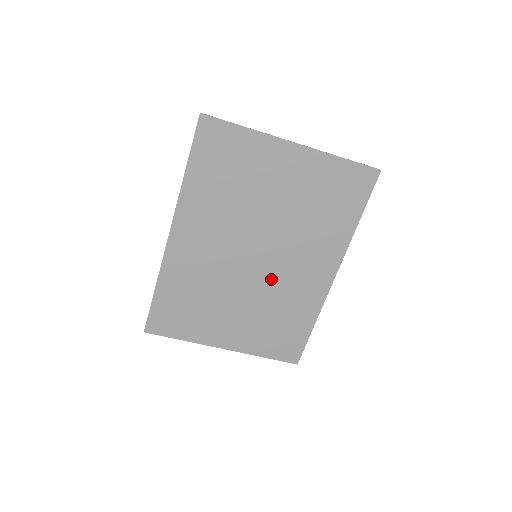
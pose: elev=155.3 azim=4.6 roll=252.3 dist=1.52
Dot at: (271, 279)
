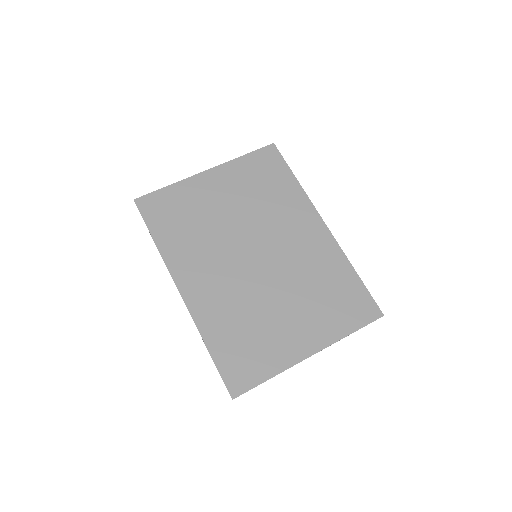
Dot at: (284, 263)
